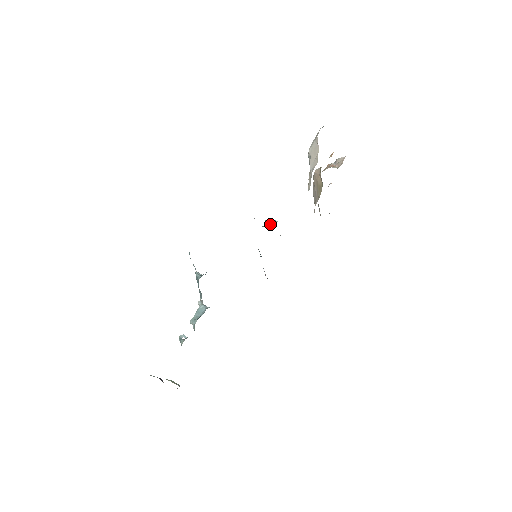
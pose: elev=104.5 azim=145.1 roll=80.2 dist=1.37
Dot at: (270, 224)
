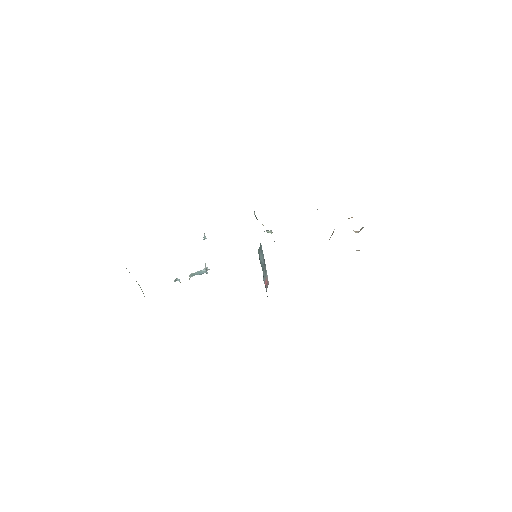
Dot at: (266, 230)
